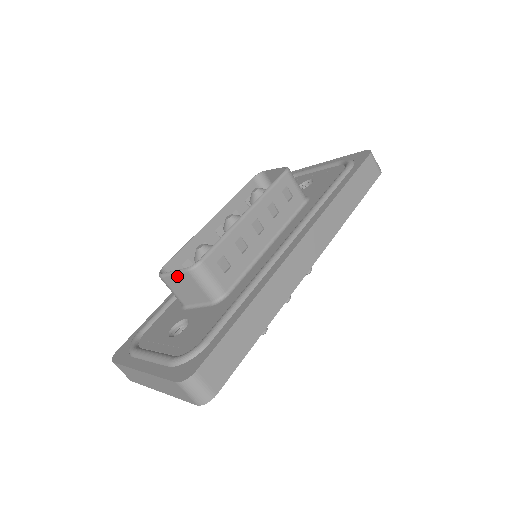
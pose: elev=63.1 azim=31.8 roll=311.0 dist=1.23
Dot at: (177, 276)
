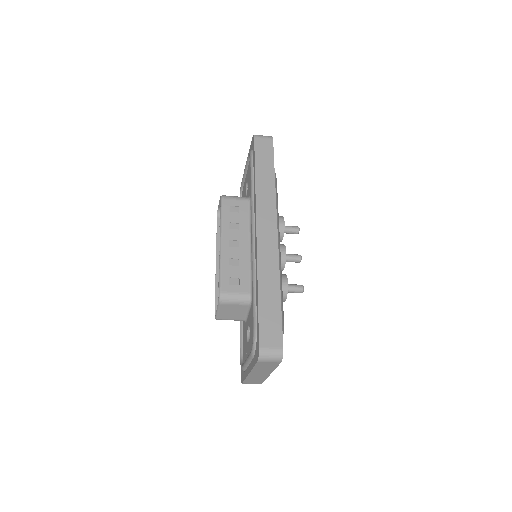
Dot at: (220, 311)
